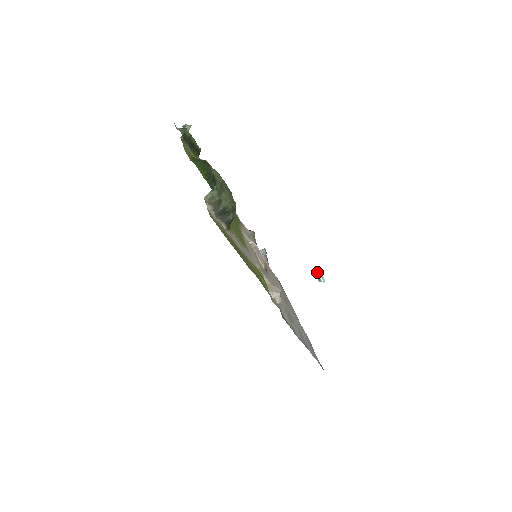
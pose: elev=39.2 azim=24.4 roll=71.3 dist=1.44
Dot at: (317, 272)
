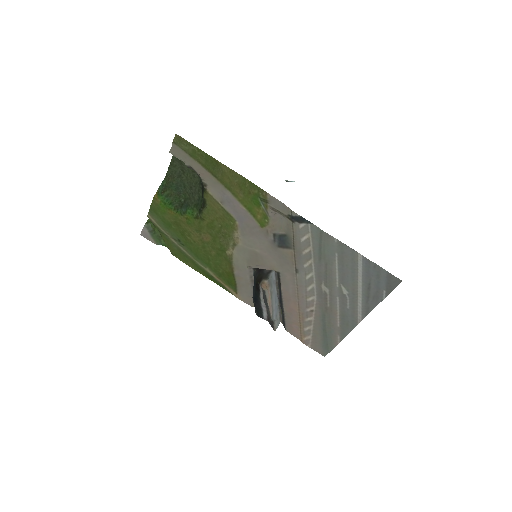
Dot at: occluded
